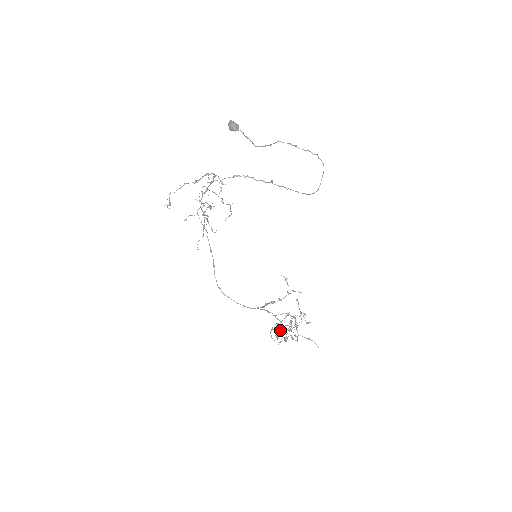
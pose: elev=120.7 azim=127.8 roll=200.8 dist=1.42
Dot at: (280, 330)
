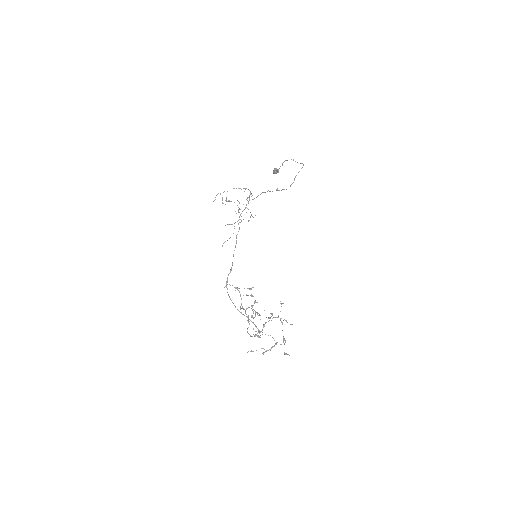
Dot at: occluded
